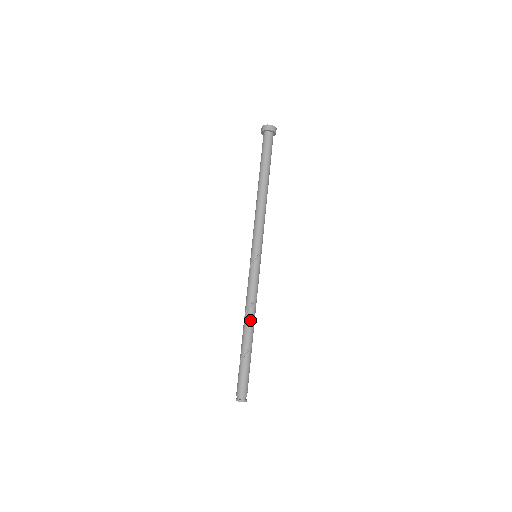
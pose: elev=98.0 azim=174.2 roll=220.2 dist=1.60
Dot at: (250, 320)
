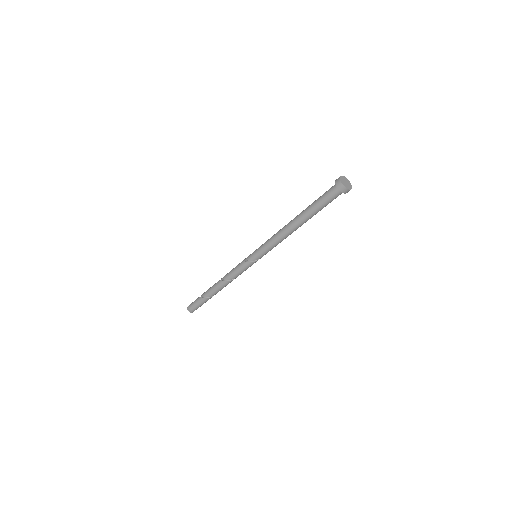
Dot at: (224, 286)
